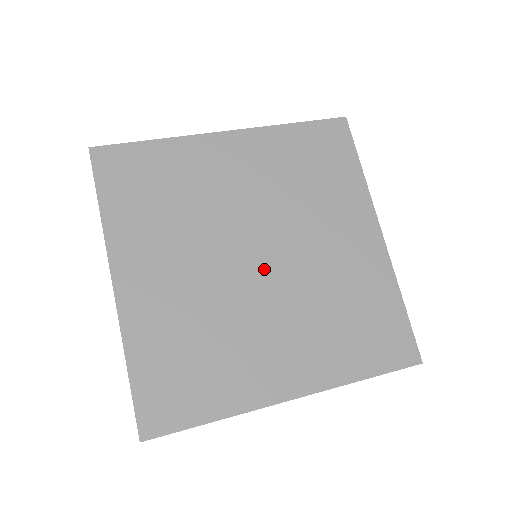
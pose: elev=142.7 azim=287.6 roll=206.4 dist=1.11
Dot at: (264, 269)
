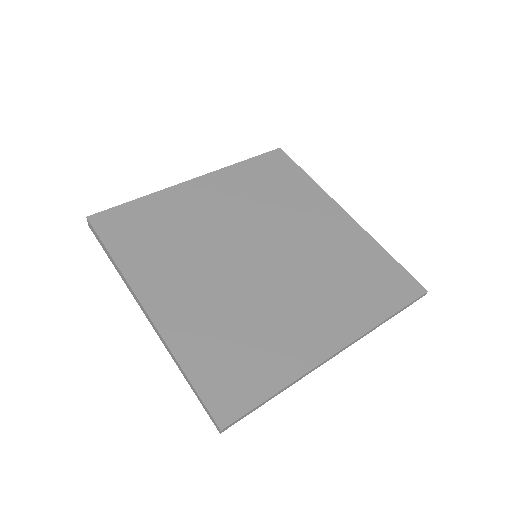
Dot at: (267, 261)
